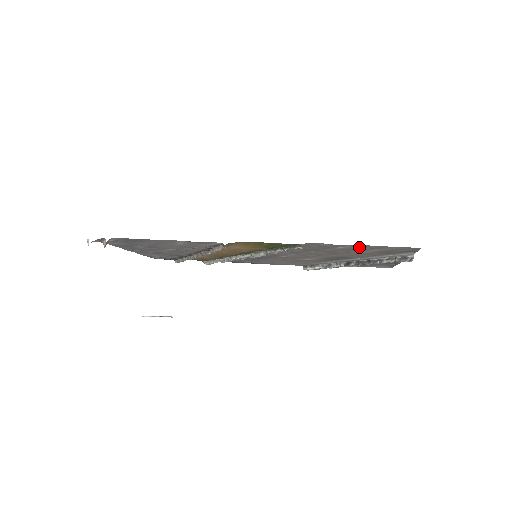
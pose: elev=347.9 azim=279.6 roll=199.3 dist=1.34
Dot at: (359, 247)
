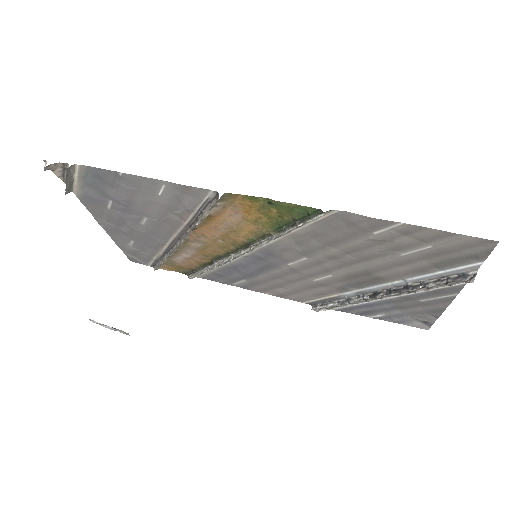
Dot at: (403, 235)
